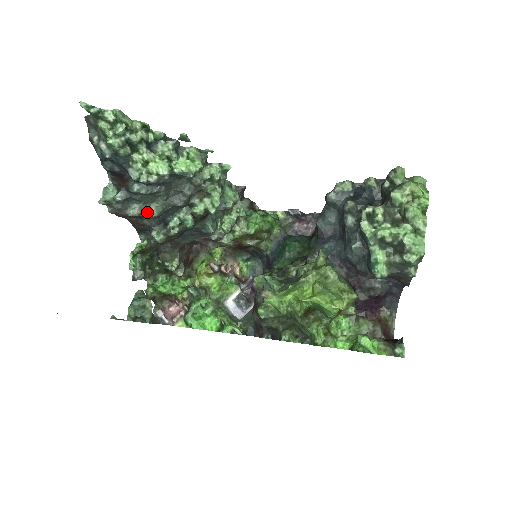
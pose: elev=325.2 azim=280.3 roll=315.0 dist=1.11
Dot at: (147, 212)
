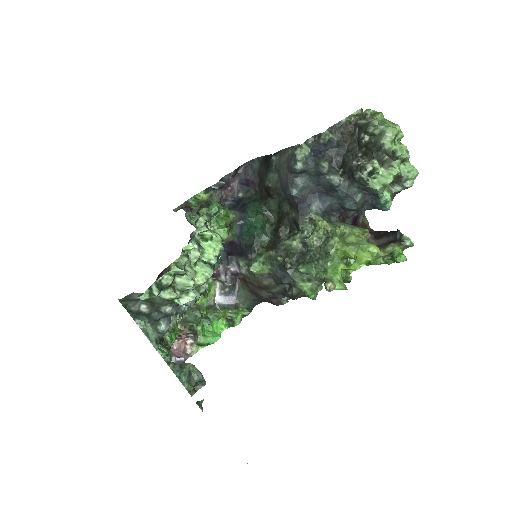
Dot at: occluded
